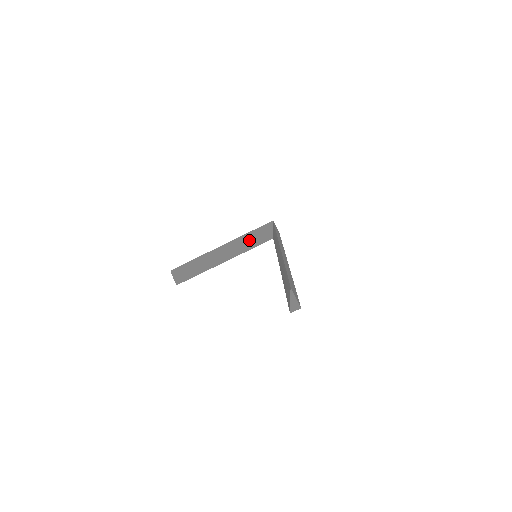
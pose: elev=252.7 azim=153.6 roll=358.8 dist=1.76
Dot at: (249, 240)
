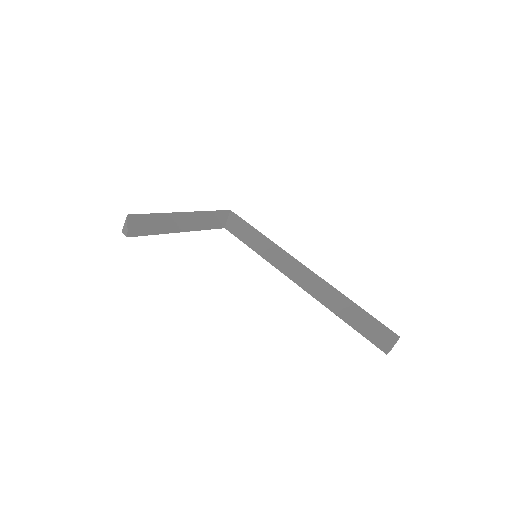
Dot at: (209, 219)
